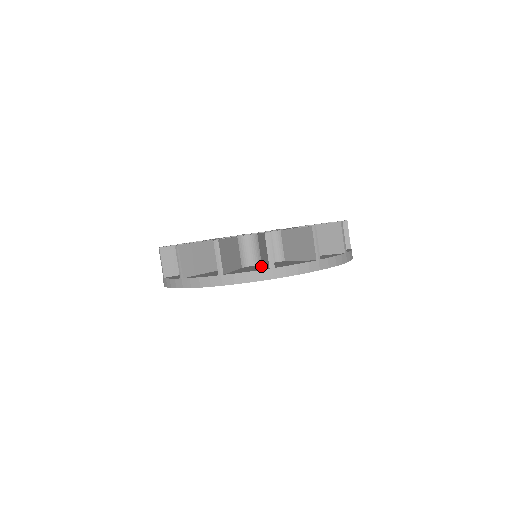
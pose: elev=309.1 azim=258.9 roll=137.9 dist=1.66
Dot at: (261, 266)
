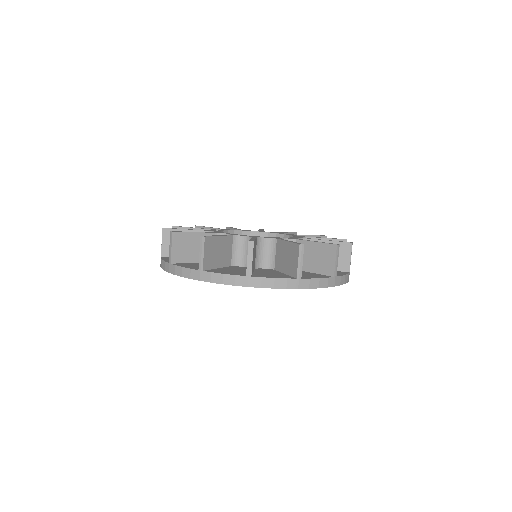
Dot at: occluded
